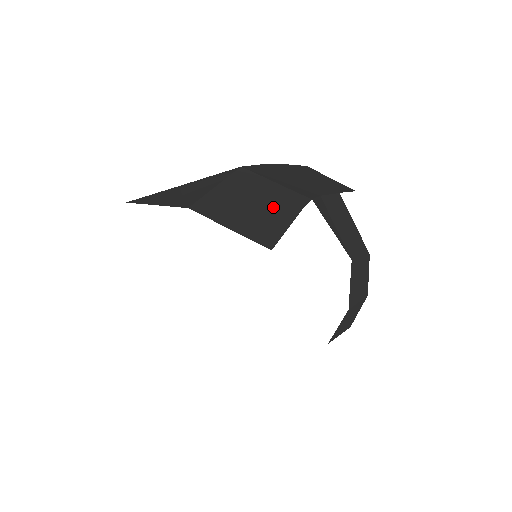
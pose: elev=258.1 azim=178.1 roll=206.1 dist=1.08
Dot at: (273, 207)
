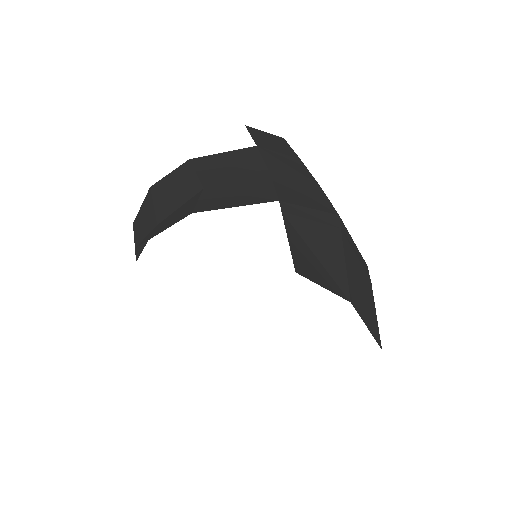
Dot at: (366, 286)
